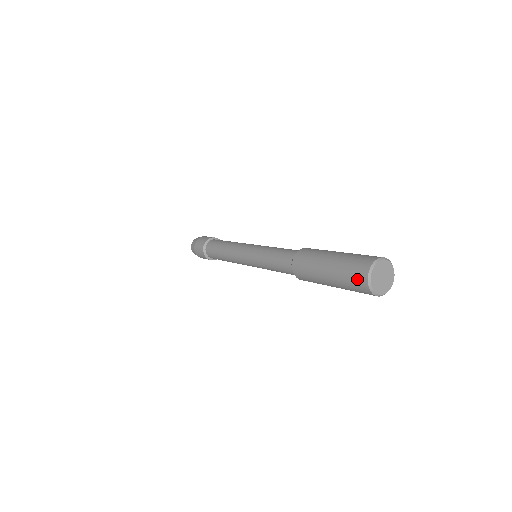
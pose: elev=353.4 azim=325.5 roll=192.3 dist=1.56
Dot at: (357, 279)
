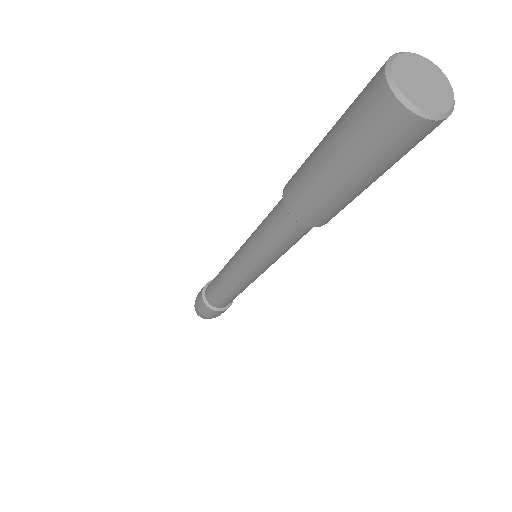
Dot at: (368, 90)
